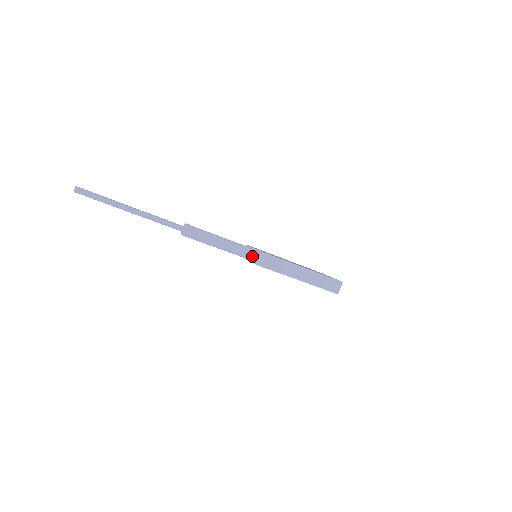
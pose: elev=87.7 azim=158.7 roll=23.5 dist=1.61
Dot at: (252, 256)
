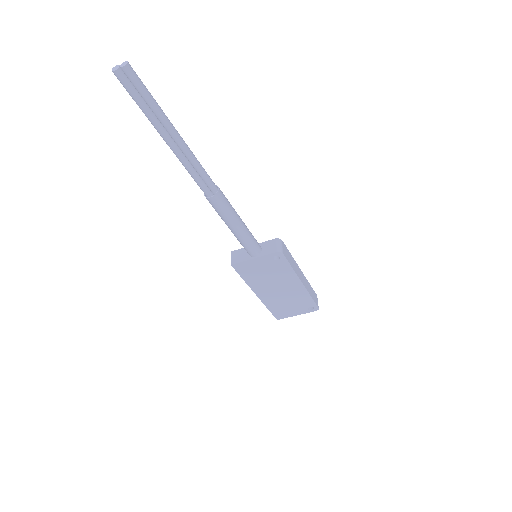
Dot at: (261, 250)
